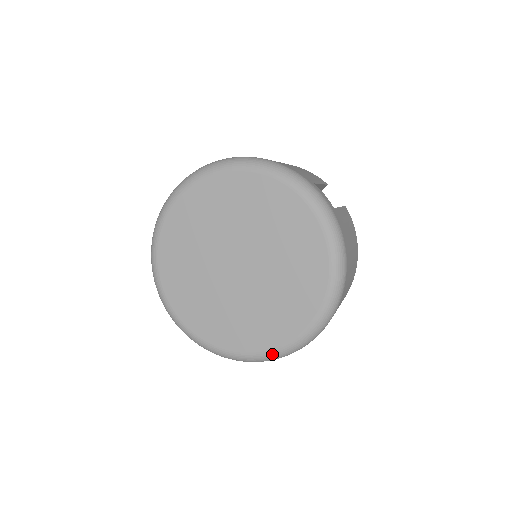
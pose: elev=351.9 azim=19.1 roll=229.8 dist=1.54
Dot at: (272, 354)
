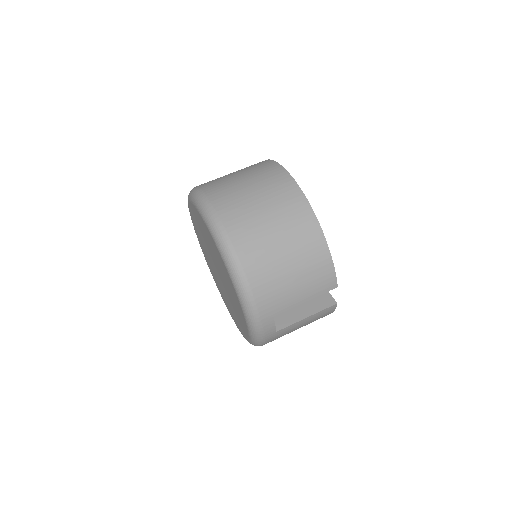
Dot at: occluded
